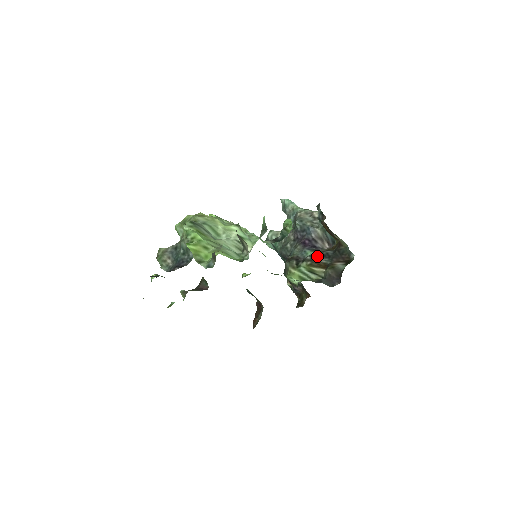
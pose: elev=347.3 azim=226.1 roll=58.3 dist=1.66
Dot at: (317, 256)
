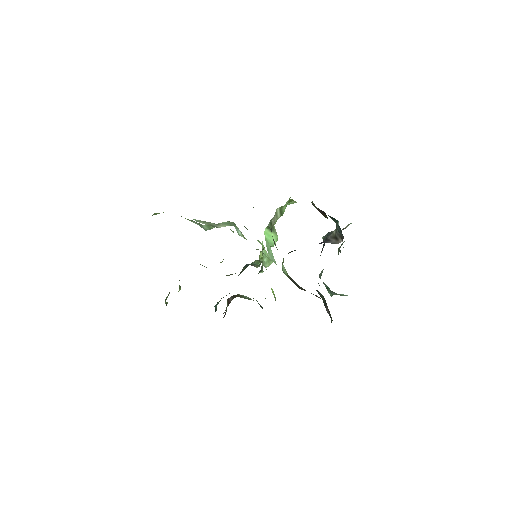
Dot at: occluded
